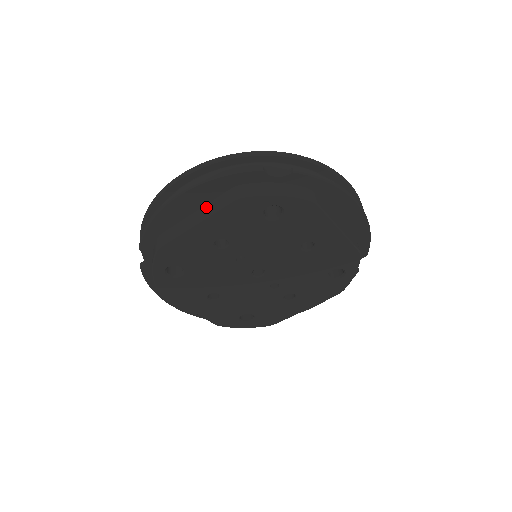
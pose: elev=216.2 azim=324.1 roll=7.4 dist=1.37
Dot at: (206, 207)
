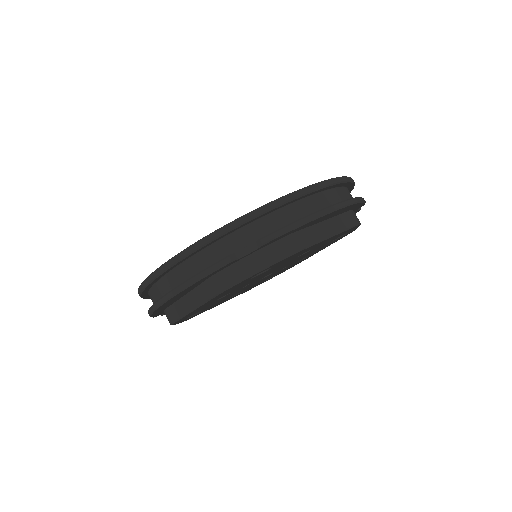
Dot at: (194, 293)
